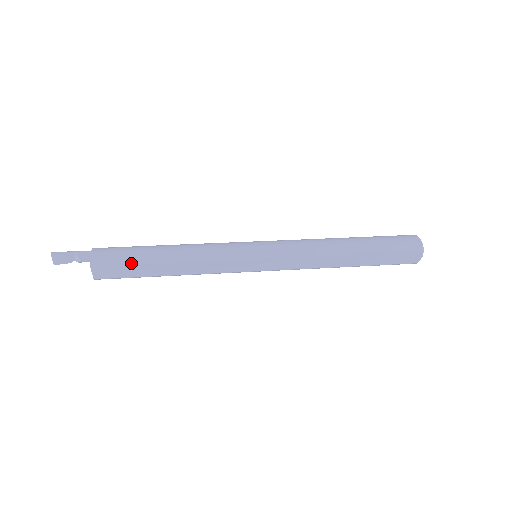
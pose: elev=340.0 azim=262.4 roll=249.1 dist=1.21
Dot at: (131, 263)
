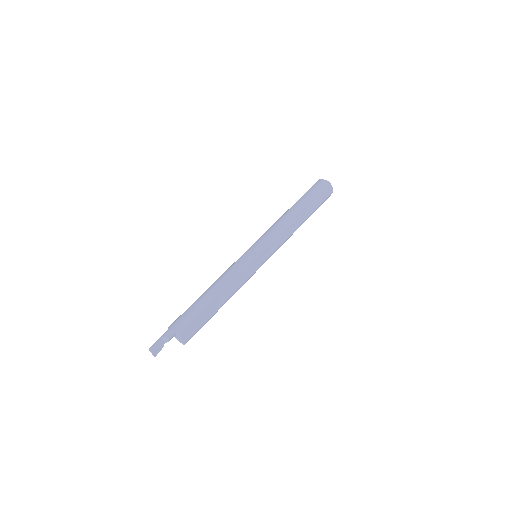
Dot at: (199, 313)
